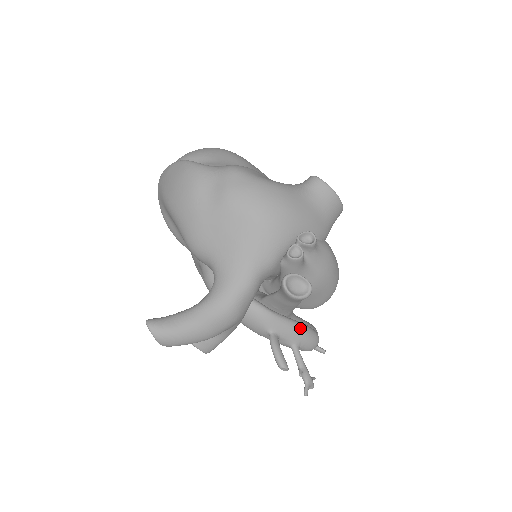
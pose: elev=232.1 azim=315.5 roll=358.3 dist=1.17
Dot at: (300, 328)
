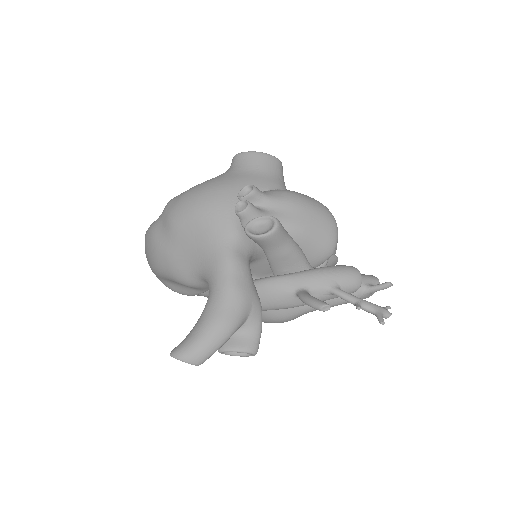
Dot at: (323, 270)
